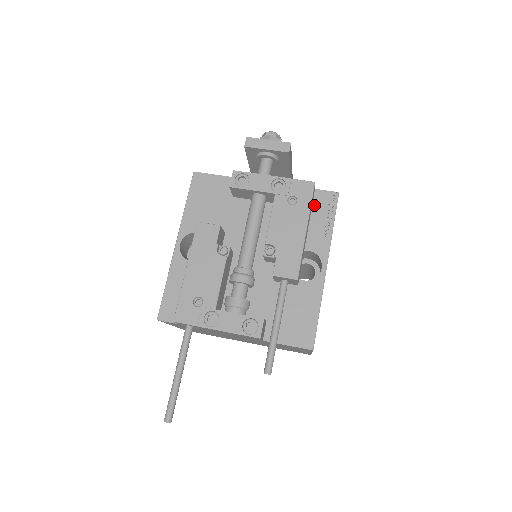
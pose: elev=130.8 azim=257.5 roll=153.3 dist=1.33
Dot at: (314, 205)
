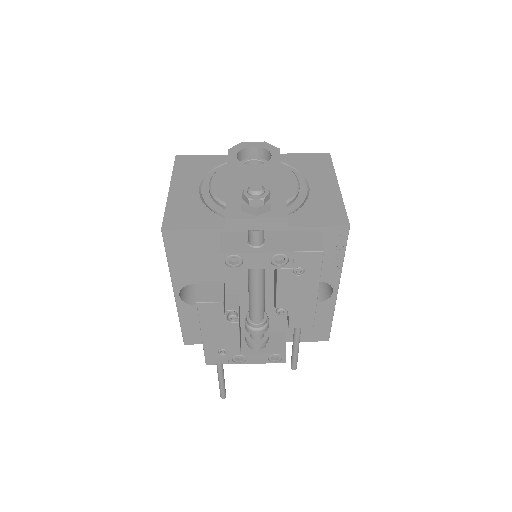
Dot at: occluded
